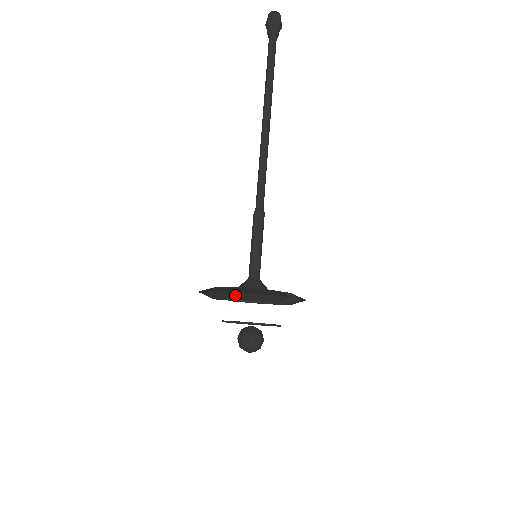
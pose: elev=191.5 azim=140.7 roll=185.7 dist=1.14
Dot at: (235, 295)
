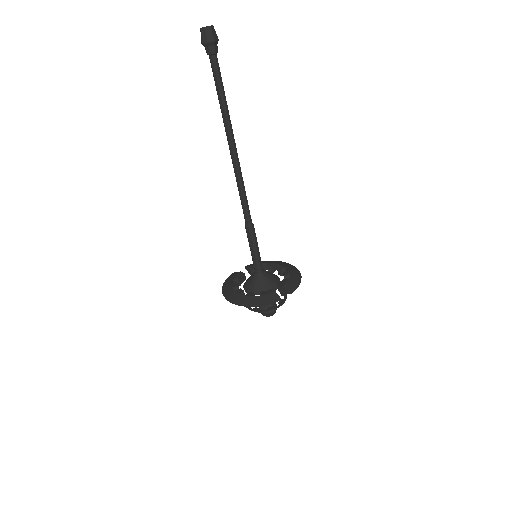
Dot at: (242, 304)
